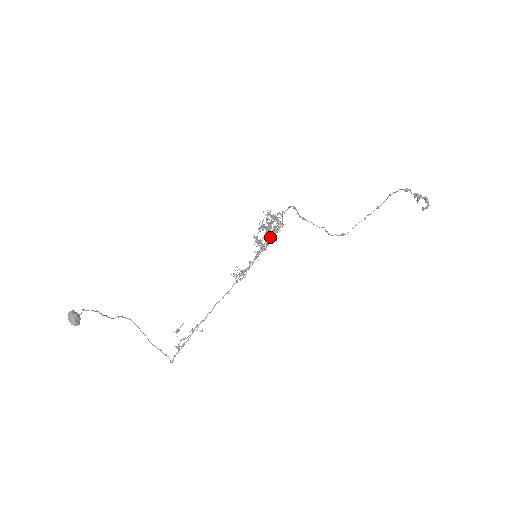
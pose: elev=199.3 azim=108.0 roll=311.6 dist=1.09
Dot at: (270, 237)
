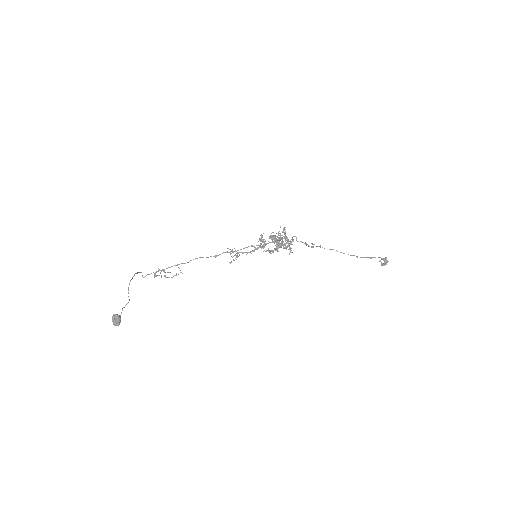
Dot at: occluded
